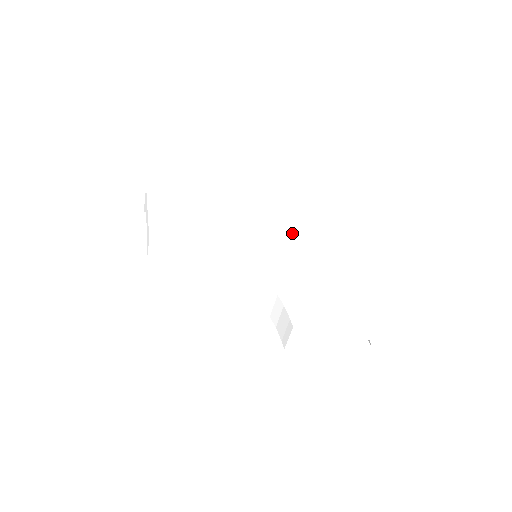
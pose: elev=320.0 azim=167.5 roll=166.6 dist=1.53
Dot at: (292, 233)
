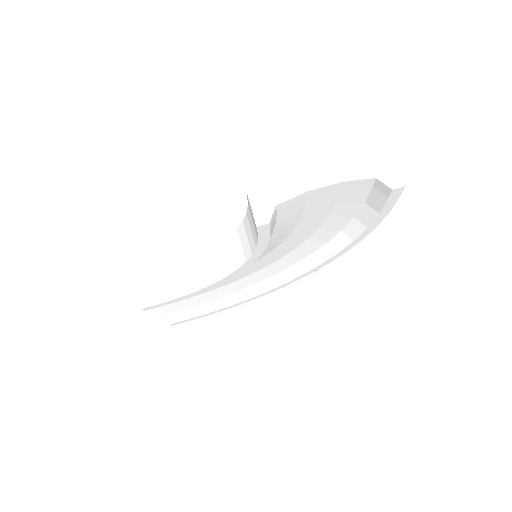
Dot at: occluded
